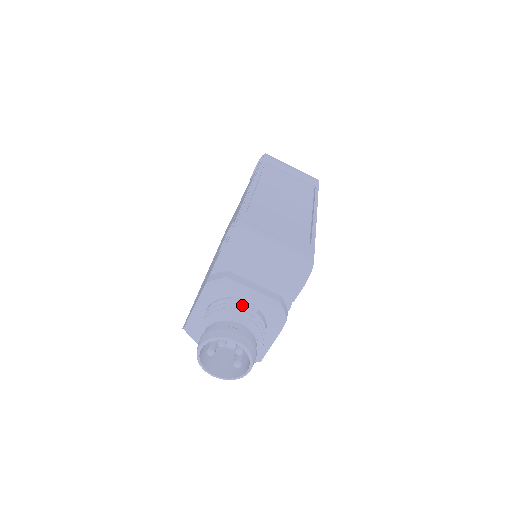
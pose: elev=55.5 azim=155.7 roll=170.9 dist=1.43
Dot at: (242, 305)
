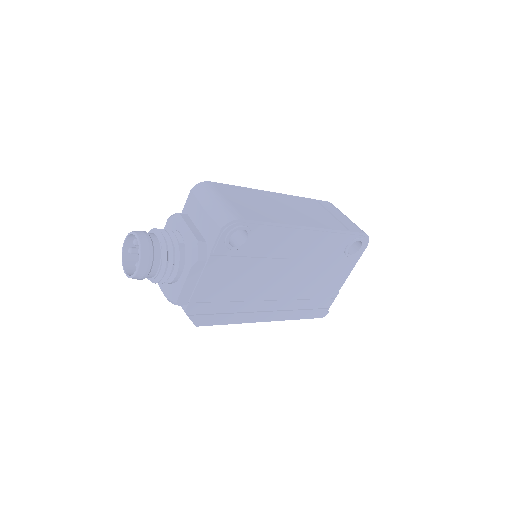
Dot at: (173, 232)
